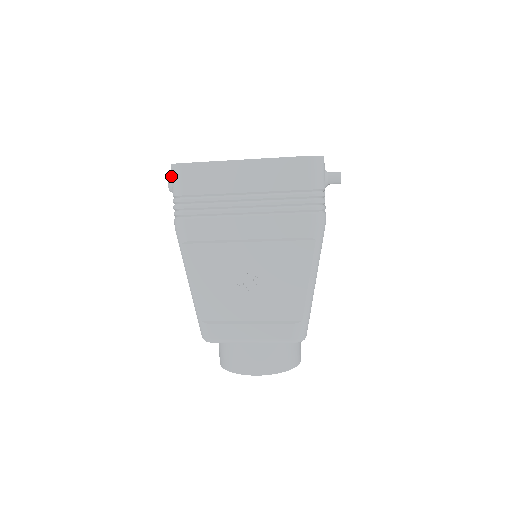
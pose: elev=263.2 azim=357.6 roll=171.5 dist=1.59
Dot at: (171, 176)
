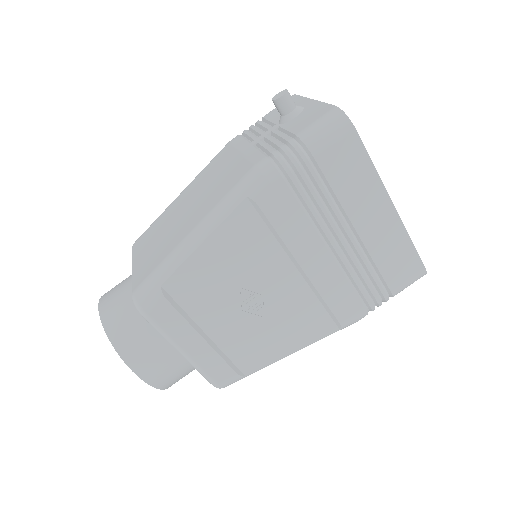
Dot at: (325, 119)
